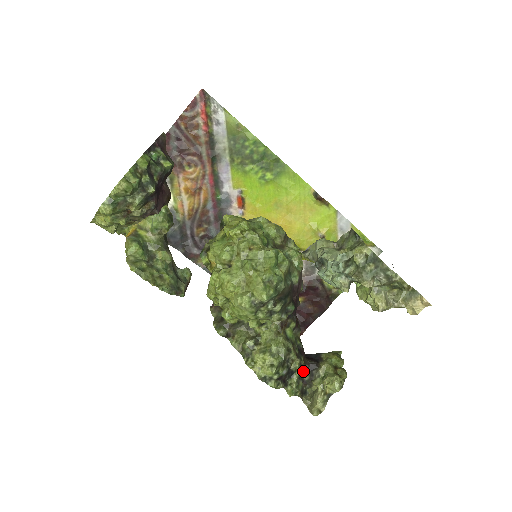
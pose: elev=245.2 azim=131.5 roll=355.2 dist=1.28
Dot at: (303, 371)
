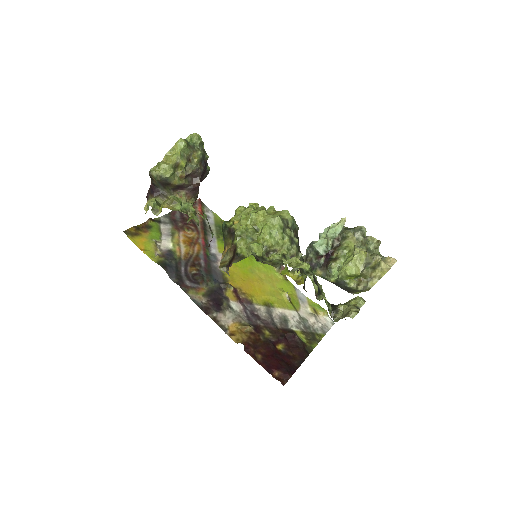
Dot at: occluded
